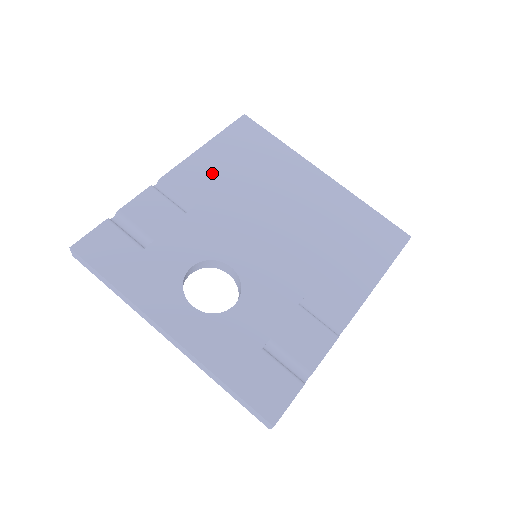
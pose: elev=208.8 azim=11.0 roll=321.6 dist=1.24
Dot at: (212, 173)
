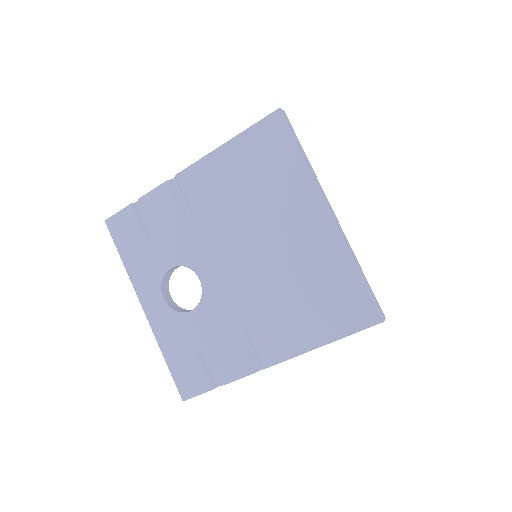
Dot at: (218, 181)
